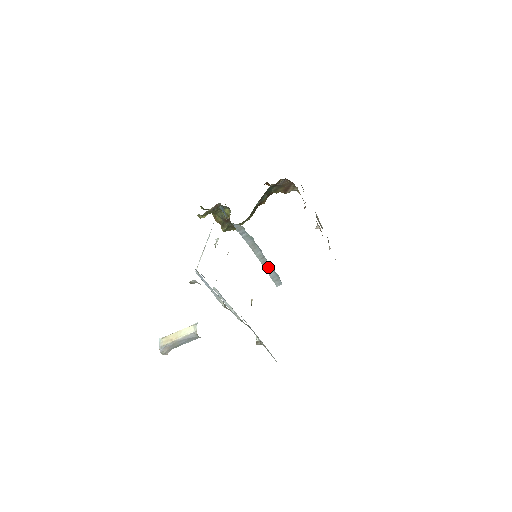
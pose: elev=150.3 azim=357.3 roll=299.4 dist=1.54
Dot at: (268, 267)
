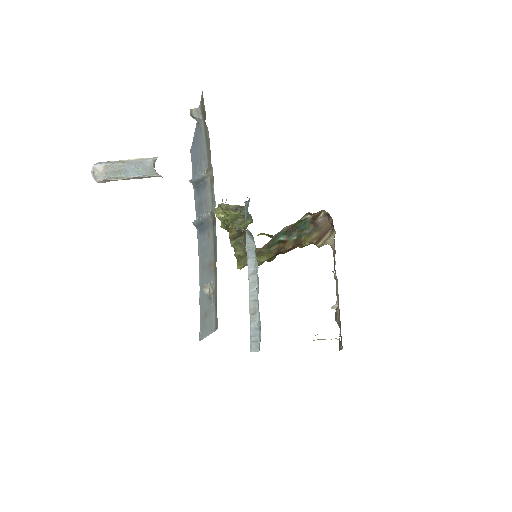
Dot at: (255, 317)
